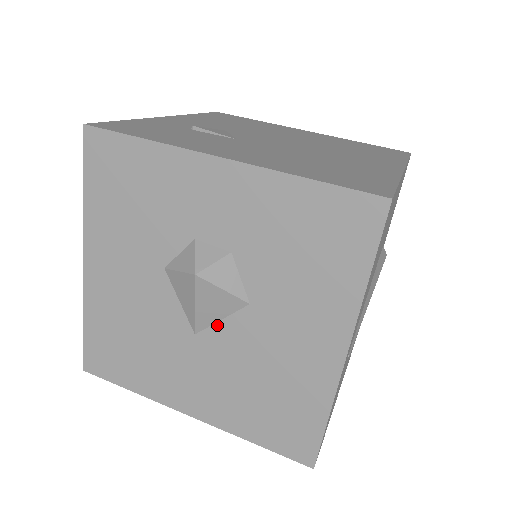
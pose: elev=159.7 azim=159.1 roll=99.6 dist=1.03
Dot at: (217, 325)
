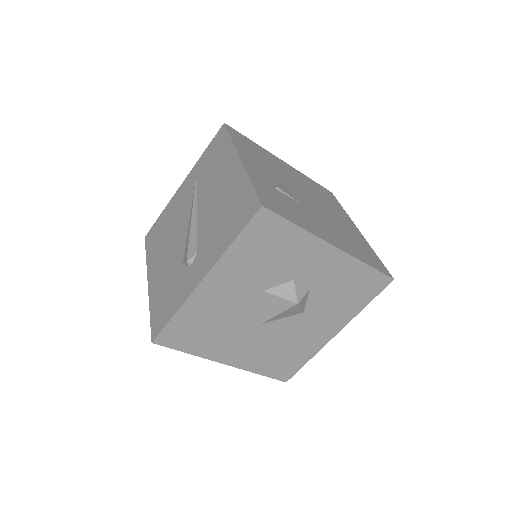
Dot at: (277, 321)
